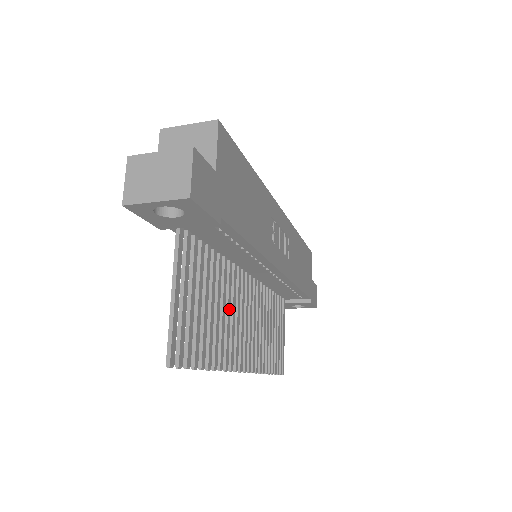
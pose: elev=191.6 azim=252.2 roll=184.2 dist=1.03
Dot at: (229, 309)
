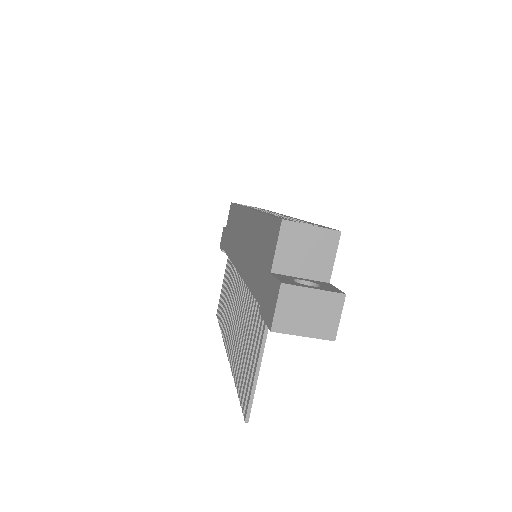
Dot at: occluded
